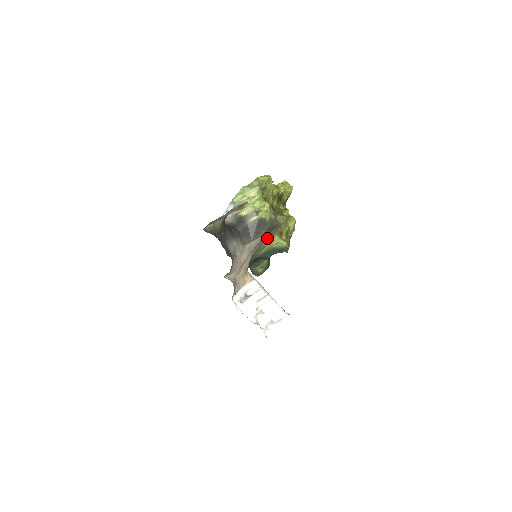
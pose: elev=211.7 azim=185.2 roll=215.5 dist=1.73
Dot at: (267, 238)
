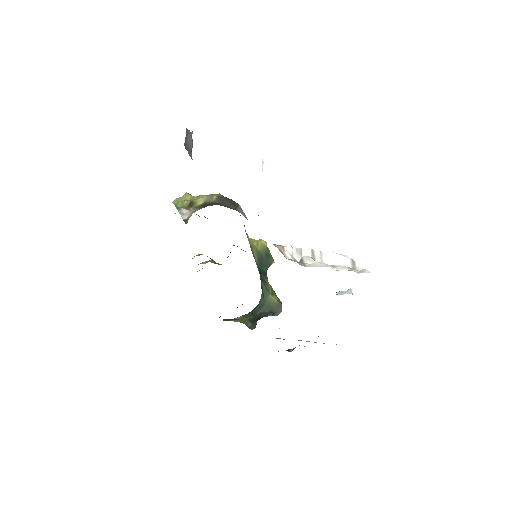
Dot at: occluded
